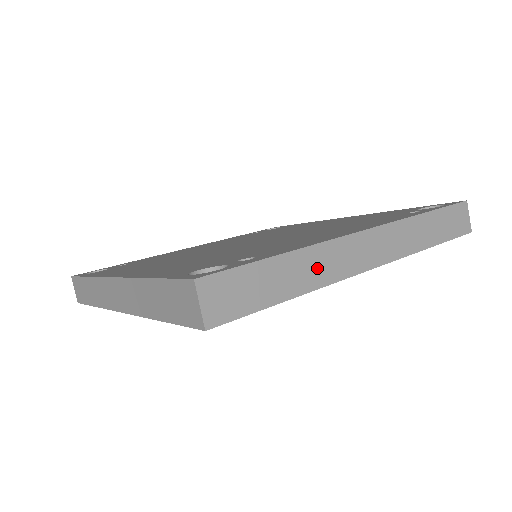
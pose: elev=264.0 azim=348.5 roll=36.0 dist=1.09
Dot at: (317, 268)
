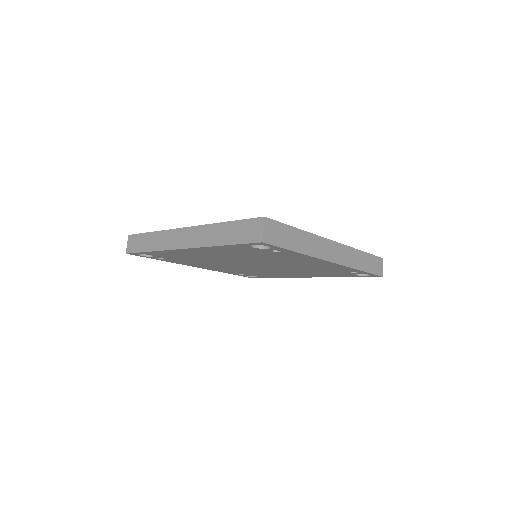
Dot at: (310, 245)
